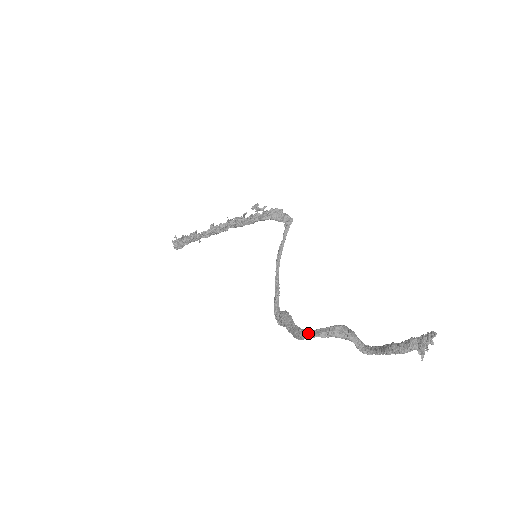
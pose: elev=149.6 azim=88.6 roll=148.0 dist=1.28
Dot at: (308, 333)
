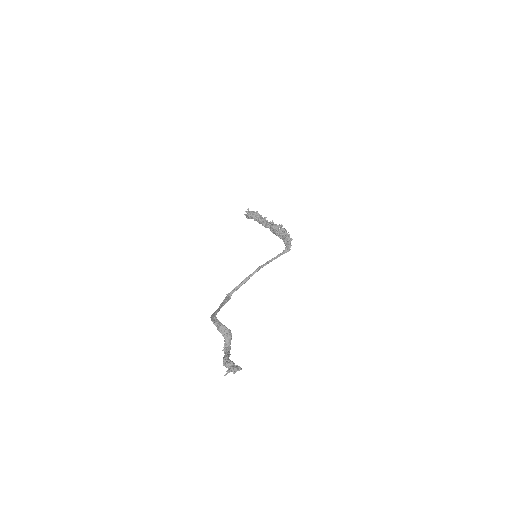
Dot at: (214, 317)
